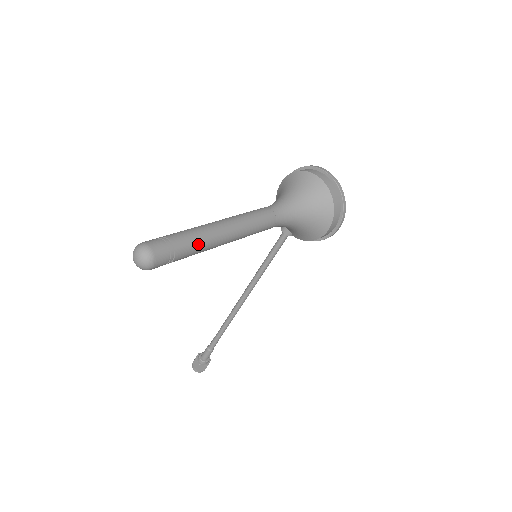
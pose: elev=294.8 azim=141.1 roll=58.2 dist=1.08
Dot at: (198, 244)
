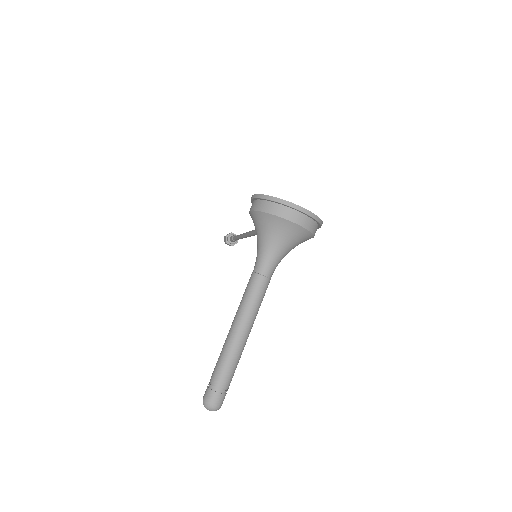
Dot at: (236, 367)
